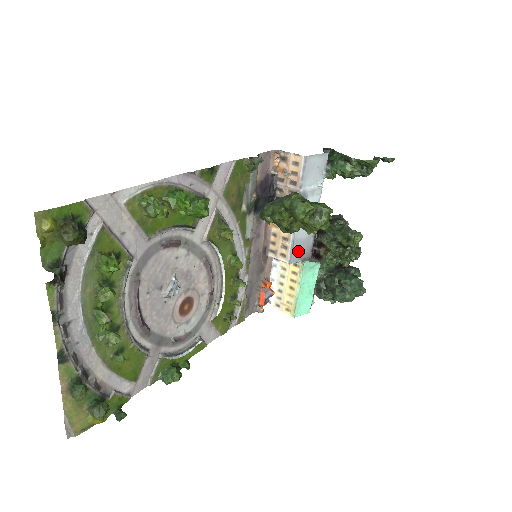
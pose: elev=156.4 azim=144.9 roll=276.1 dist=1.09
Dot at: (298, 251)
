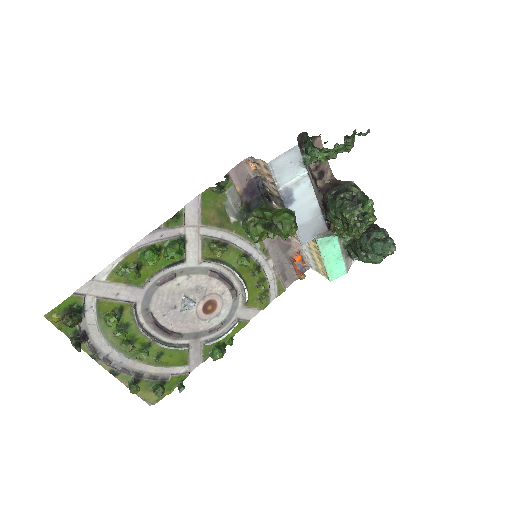
Dot at: (308, 232)
